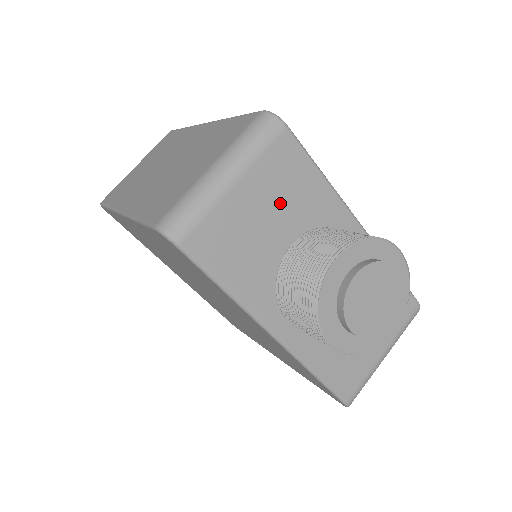
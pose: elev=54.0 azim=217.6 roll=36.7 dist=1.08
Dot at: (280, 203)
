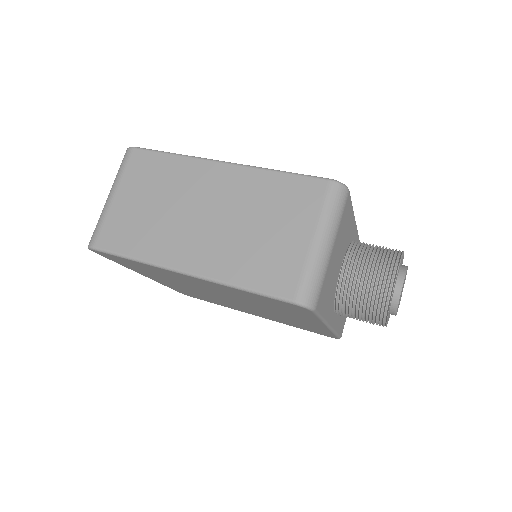
Dot at: (342, 244)
